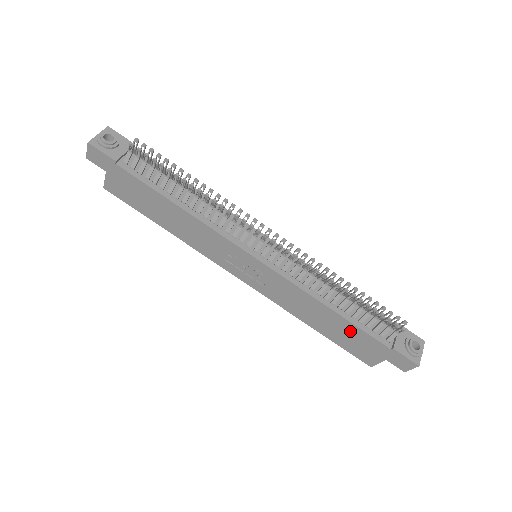
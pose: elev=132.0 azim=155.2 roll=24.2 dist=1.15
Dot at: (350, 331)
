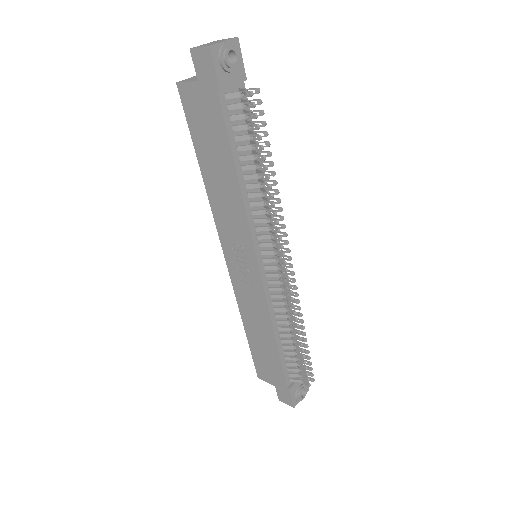
Dot at: (272, 357)
